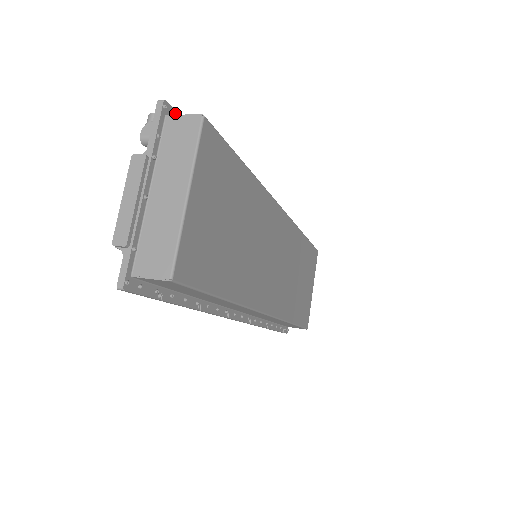
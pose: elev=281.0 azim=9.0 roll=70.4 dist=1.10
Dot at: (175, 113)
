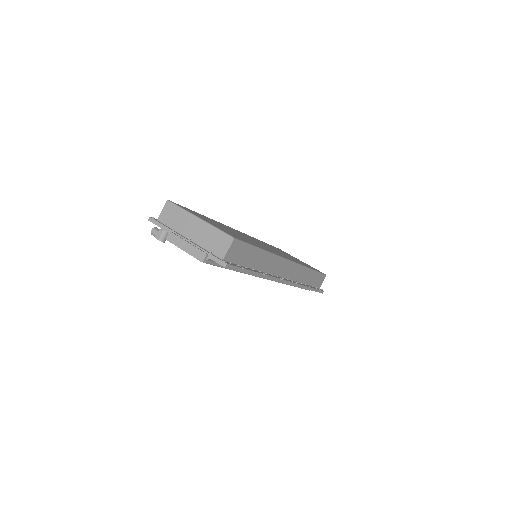
Dot at: occluded
